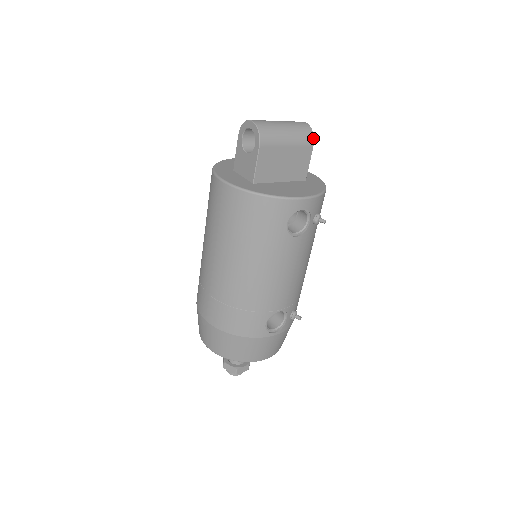
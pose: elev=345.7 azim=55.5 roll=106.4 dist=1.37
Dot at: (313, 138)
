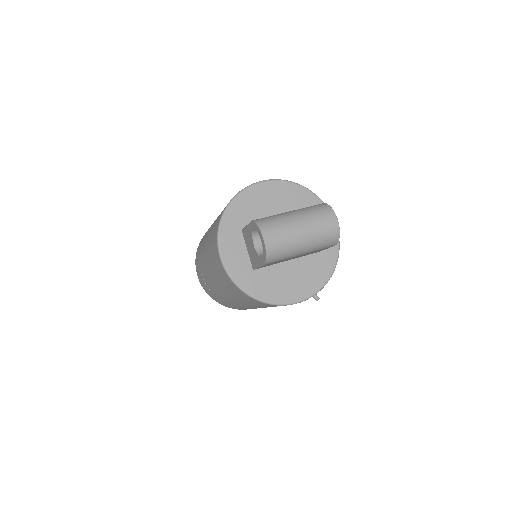
Dot at: (337, 242)
